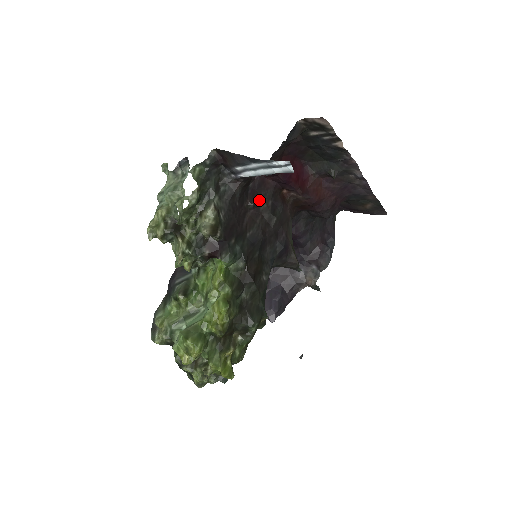
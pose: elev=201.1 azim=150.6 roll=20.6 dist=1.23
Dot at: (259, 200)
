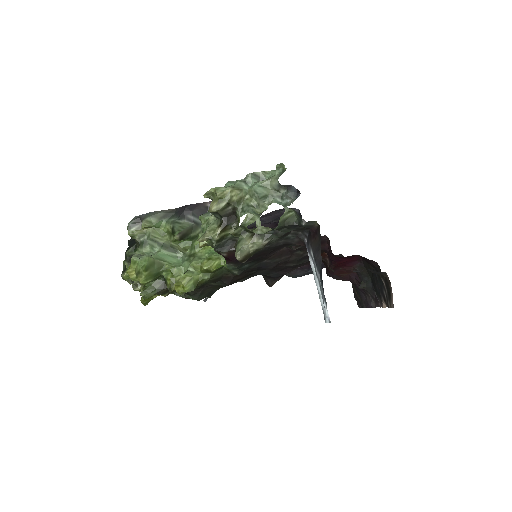
Dot at: (303, 248)
